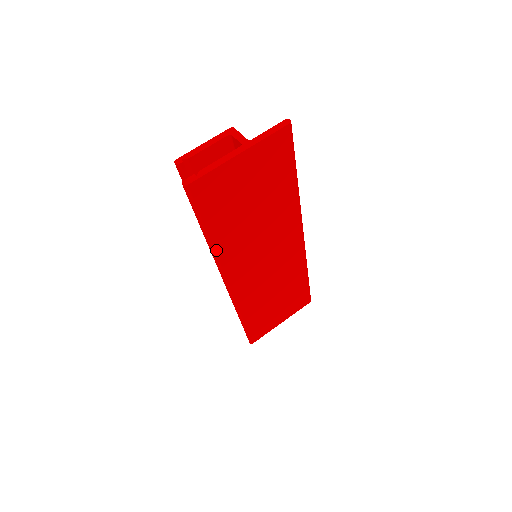
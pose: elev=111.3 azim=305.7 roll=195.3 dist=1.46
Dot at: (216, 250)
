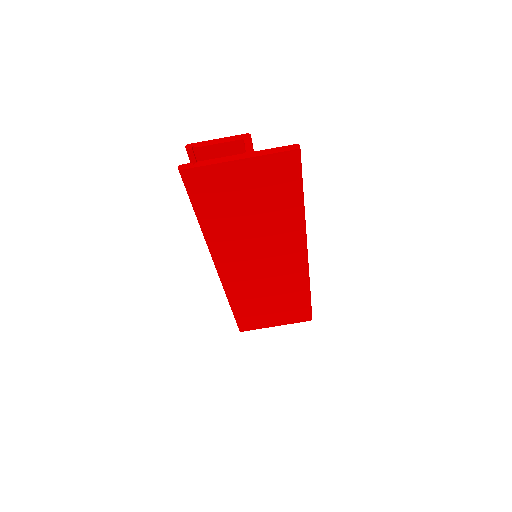
Dot at: (207, 235)
